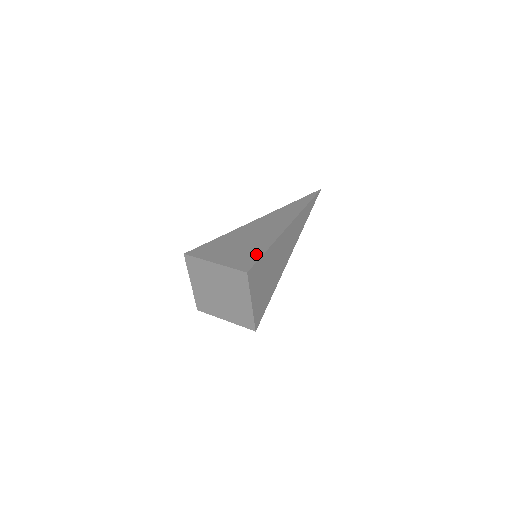
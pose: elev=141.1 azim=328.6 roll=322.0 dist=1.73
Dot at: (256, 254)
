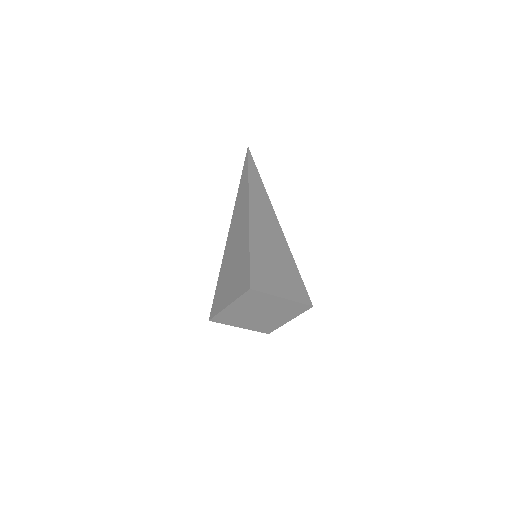
Dot at: (297, 276)
